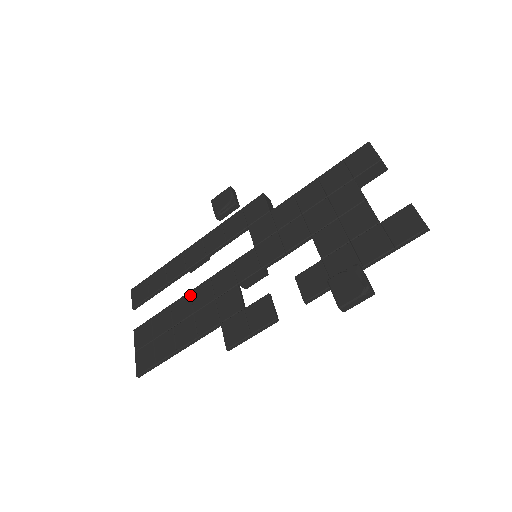
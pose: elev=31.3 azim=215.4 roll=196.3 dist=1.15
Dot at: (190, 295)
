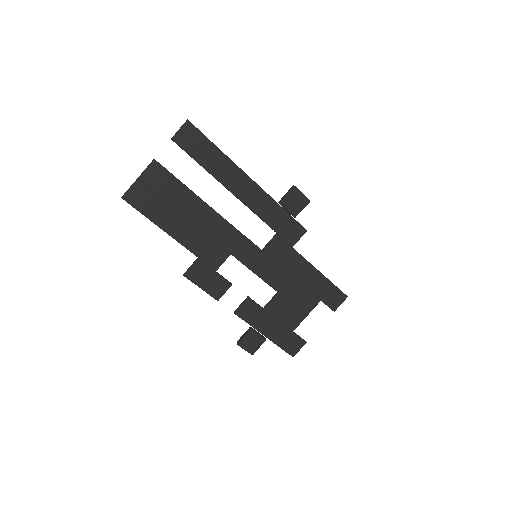
Dot at: (209, 211)
